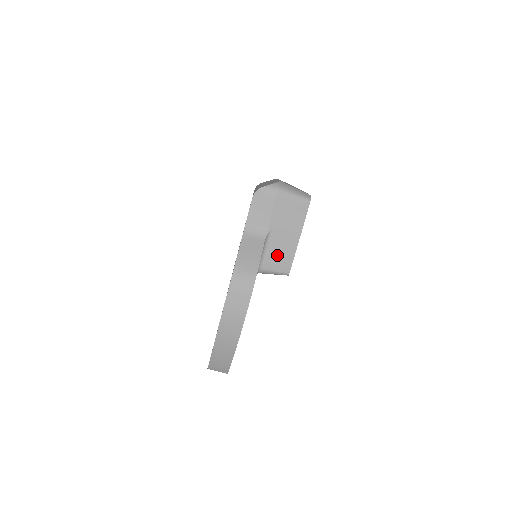
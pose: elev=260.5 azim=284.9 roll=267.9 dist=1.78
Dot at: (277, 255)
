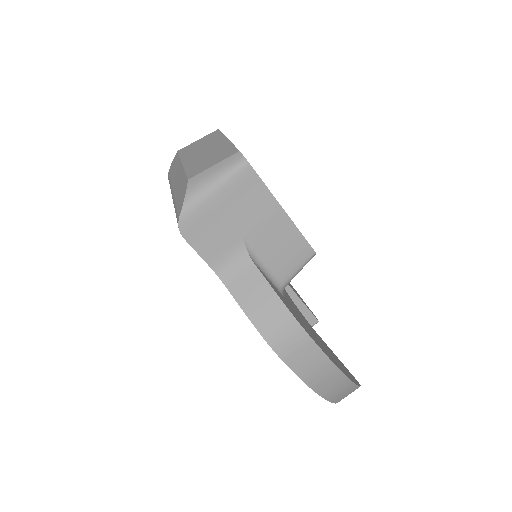
Dot at: (282, 255)
